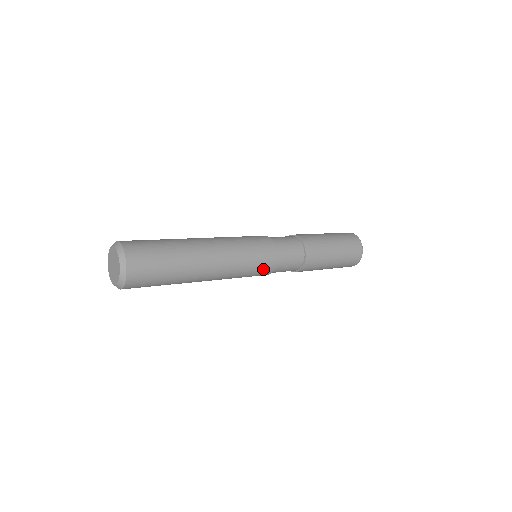
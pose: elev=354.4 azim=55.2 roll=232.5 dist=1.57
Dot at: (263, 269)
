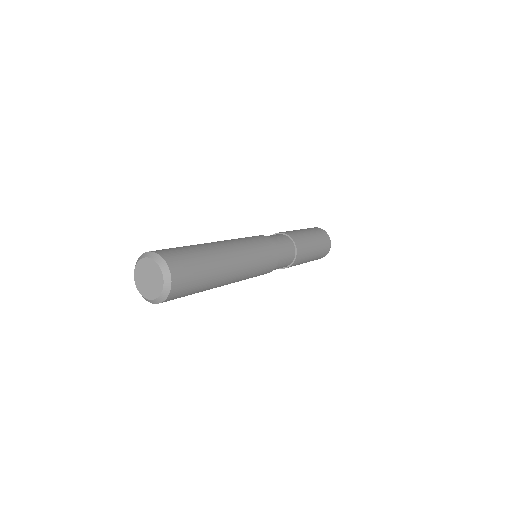
Dot at: occluded
